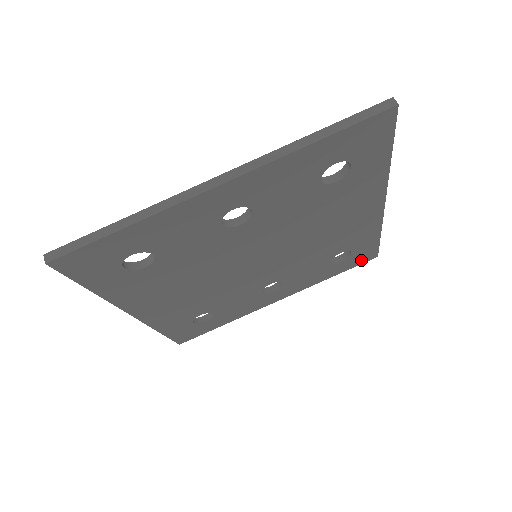
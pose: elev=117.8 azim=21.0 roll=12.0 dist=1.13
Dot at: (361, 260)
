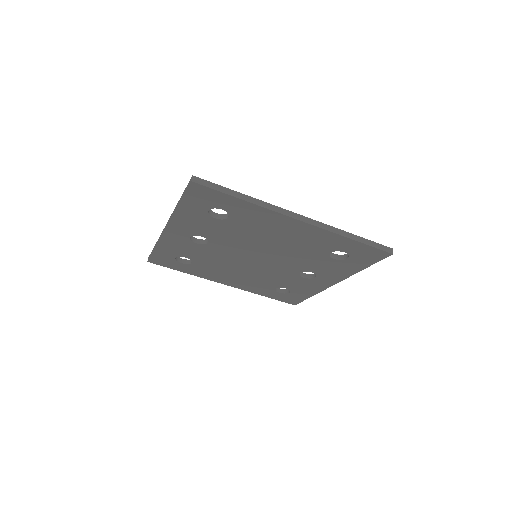
Dot at: (374, 257)
